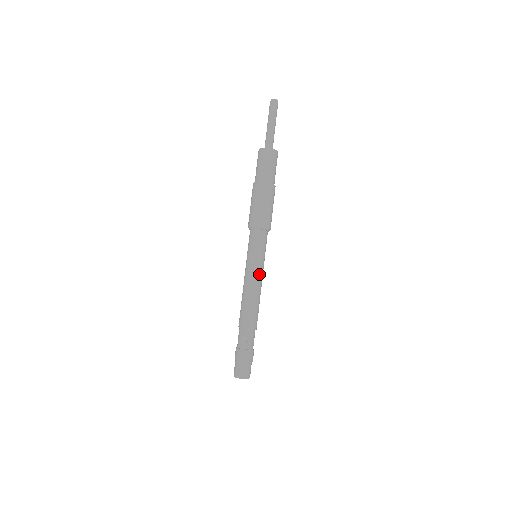
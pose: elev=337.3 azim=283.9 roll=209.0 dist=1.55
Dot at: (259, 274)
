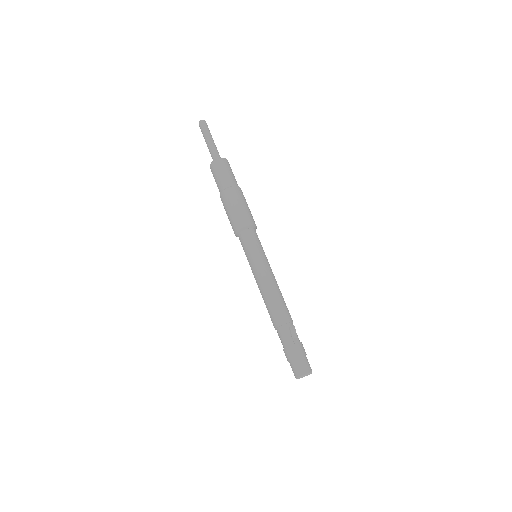
Dot at: (271, 269)
